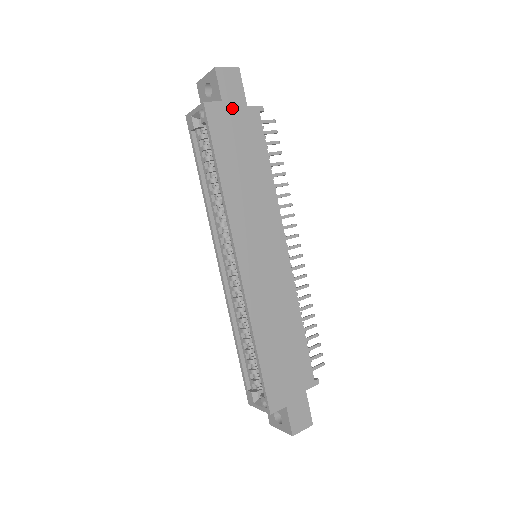
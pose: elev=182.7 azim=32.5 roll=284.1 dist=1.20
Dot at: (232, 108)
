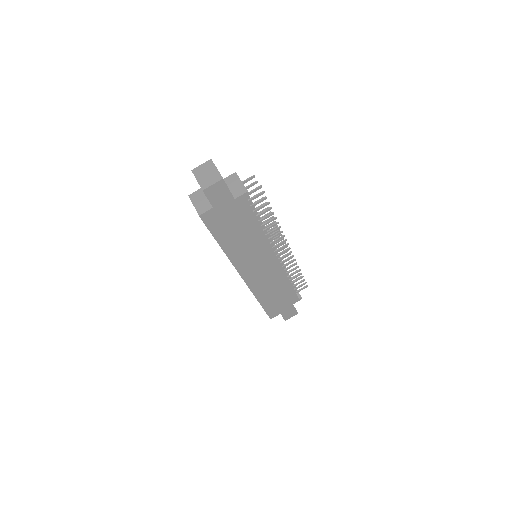
Dot at: (222, 207)
